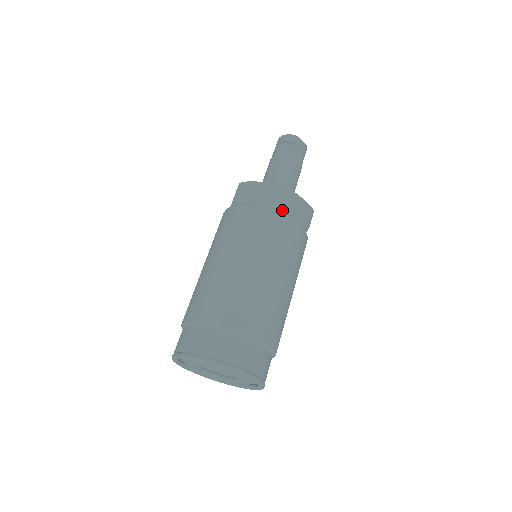
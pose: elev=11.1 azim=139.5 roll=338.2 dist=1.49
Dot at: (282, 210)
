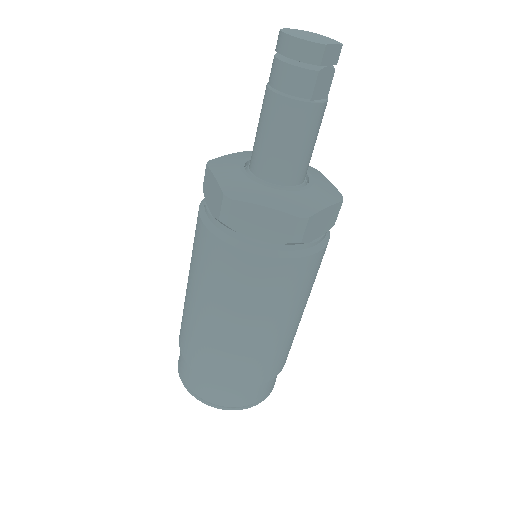
Dot at: (300, 249)
